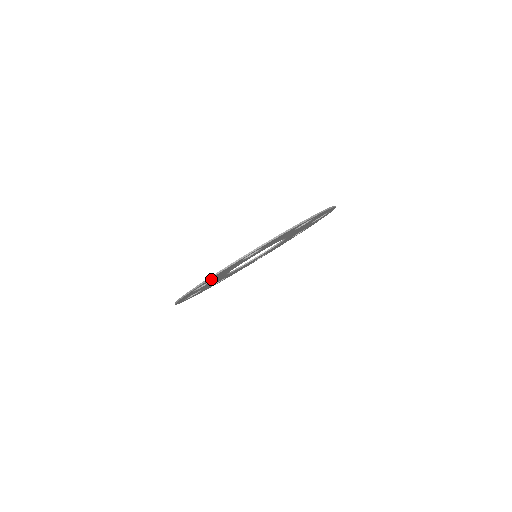
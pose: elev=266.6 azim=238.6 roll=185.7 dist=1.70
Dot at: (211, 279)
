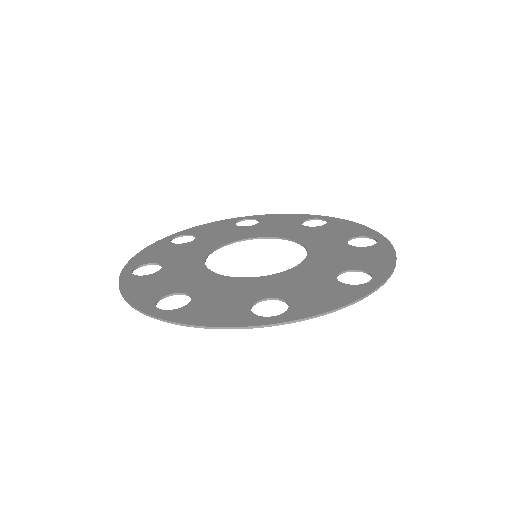
Dot at: (194, 312)
